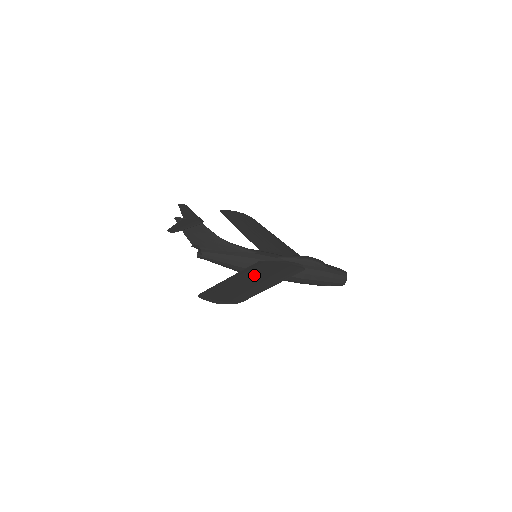
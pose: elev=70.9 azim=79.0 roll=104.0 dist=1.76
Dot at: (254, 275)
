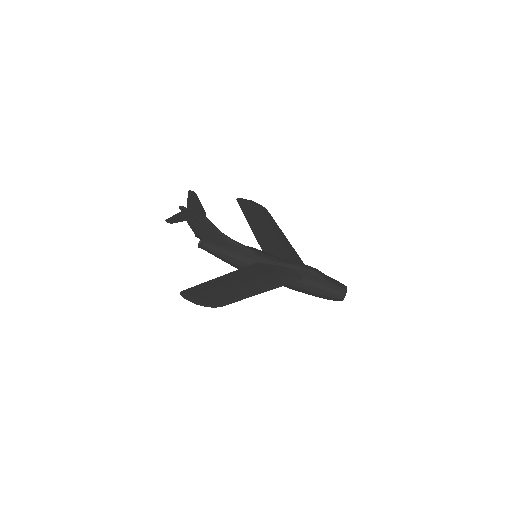
Dot at: (245, 278)
